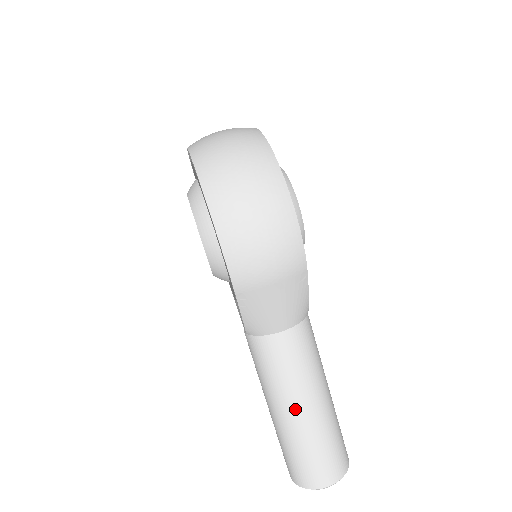
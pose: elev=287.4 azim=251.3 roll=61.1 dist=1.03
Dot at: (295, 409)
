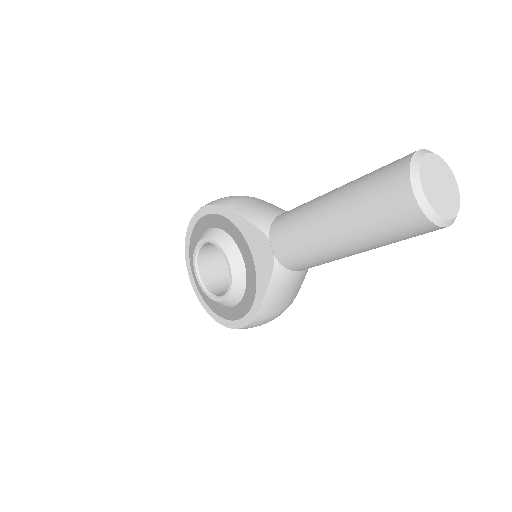
Dot at: (331, 192)
